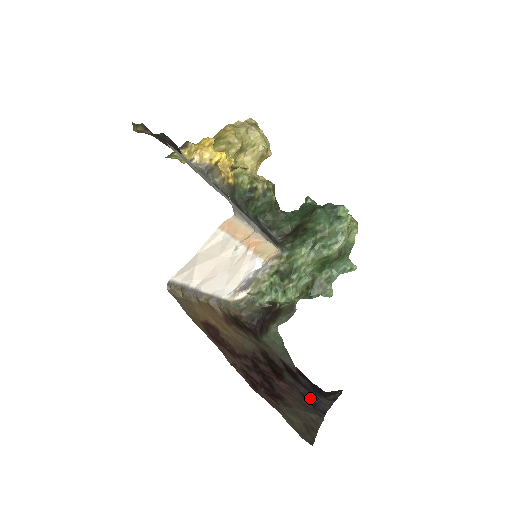
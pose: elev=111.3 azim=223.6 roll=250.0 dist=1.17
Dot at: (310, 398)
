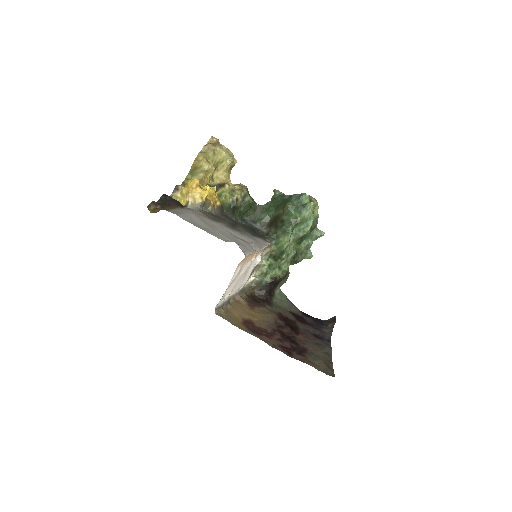
Dot at: (318, 334)
